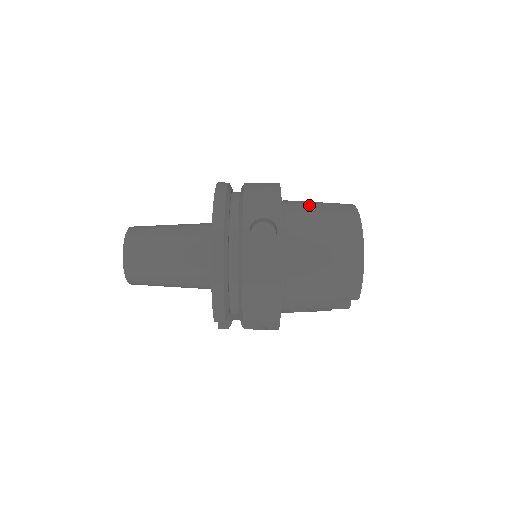
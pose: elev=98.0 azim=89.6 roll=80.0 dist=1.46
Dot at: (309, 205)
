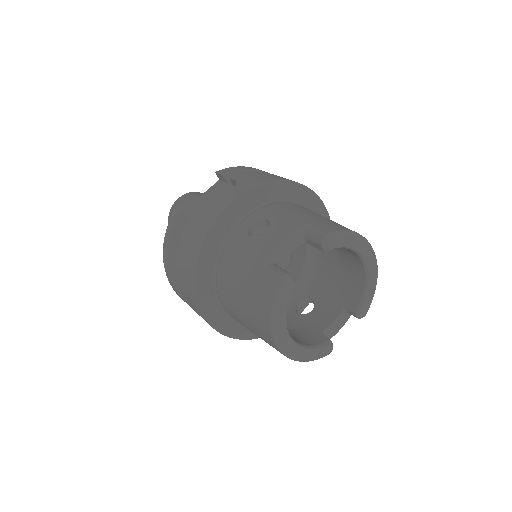
Dot at: occluded
